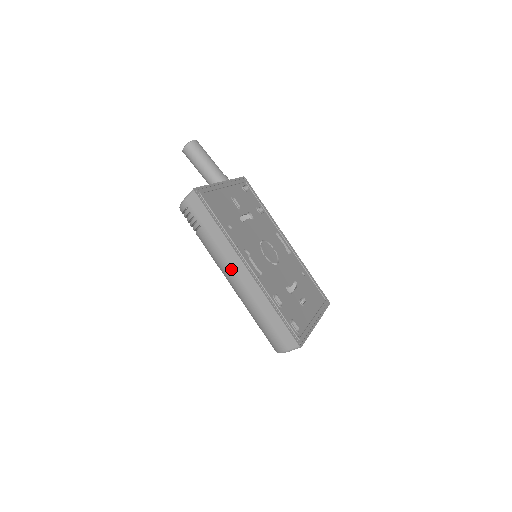
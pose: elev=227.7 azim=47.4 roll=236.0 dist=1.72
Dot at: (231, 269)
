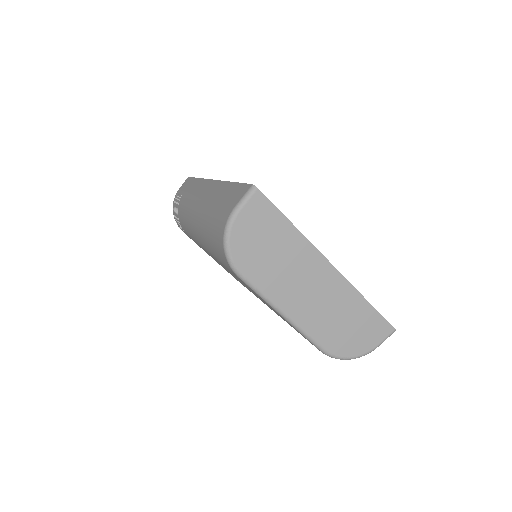
Dot at: (195, 197)
